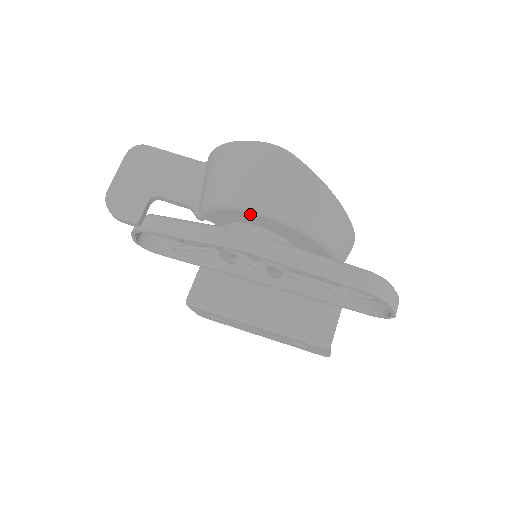
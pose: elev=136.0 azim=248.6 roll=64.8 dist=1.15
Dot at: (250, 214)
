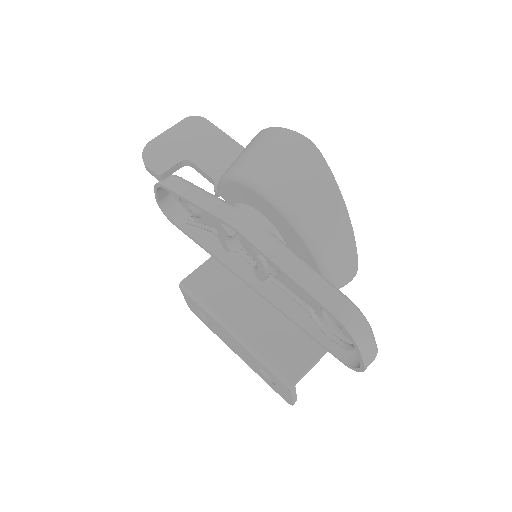
Dot at: (254, 193)
